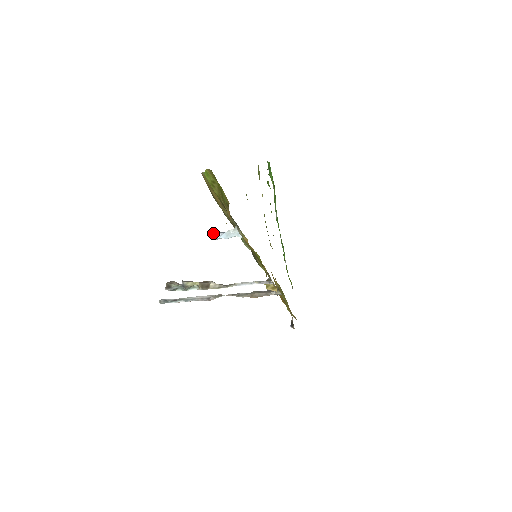
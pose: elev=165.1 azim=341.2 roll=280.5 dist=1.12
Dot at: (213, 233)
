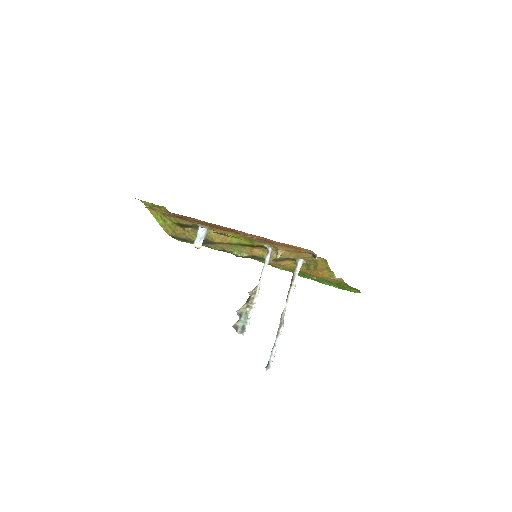
Dot at: (194, 244)
